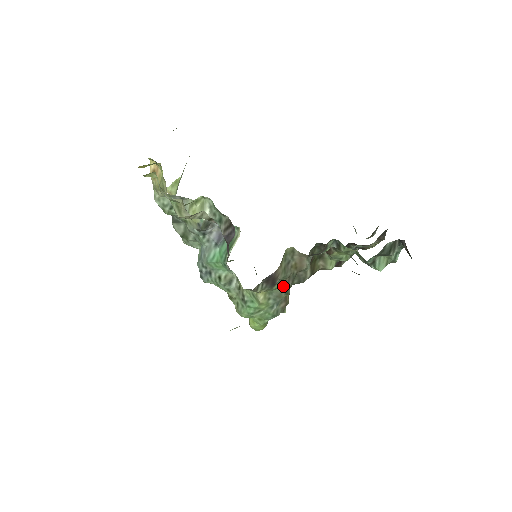
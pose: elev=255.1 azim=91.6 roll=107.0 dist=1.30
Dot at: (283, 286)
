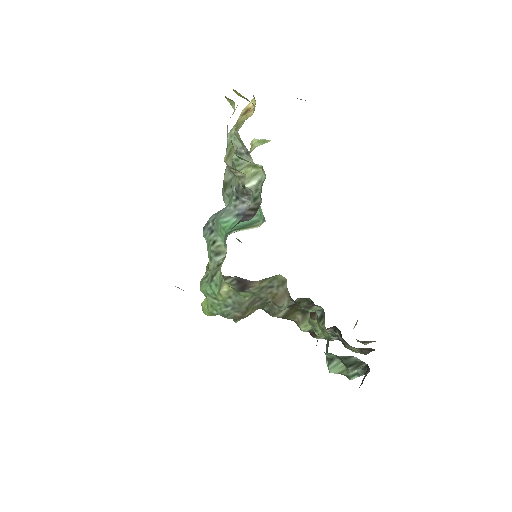
Dot at: (250, 300)
